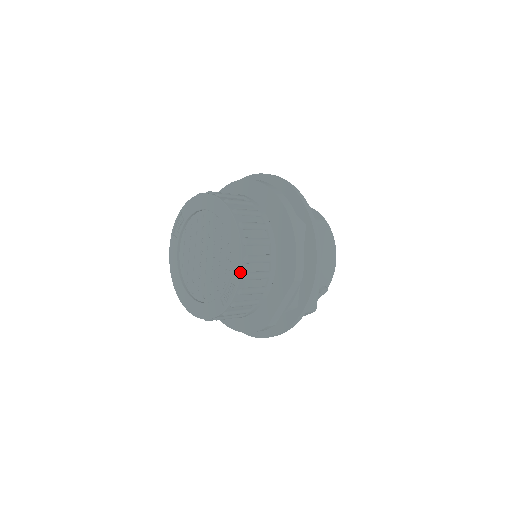
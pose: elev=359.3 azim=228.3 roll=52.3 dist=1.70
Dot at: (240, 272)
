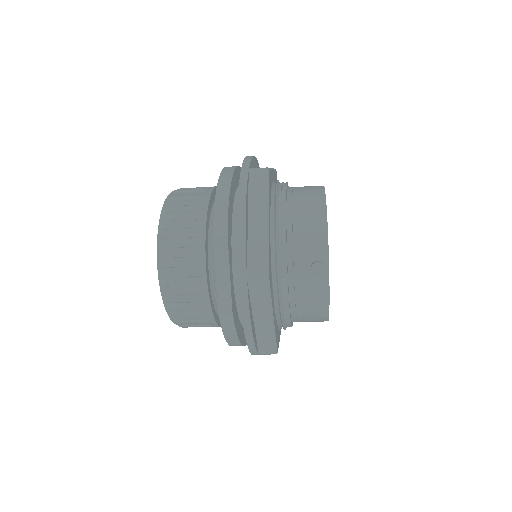
Dot at: (157, 239)
